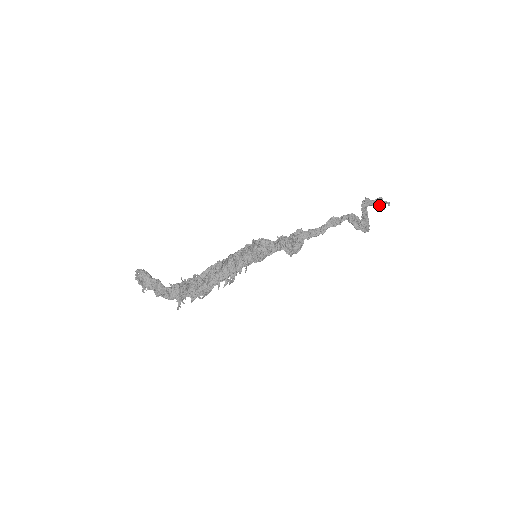
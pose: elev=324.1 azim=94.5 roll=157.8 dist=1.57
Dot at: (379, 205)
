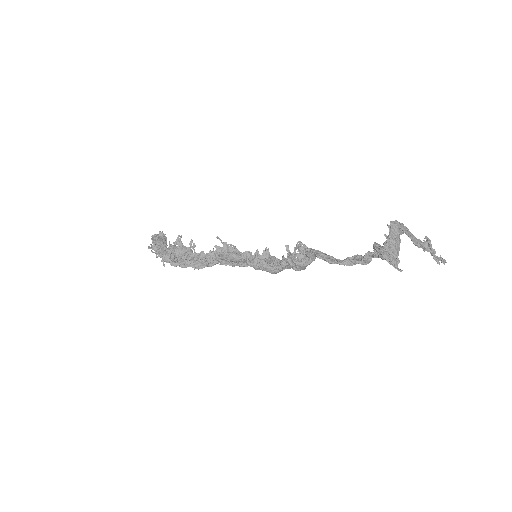
Dot at: (423, 248)
